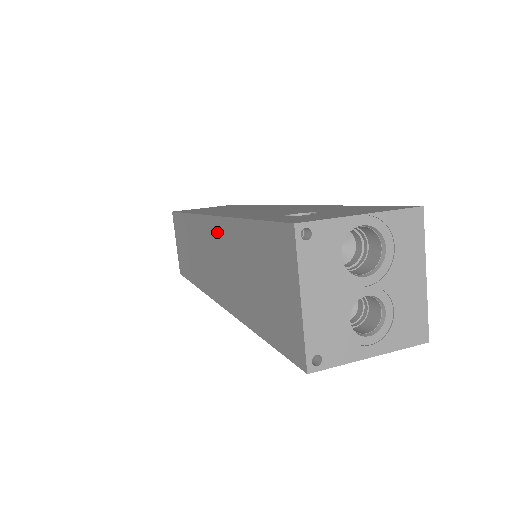
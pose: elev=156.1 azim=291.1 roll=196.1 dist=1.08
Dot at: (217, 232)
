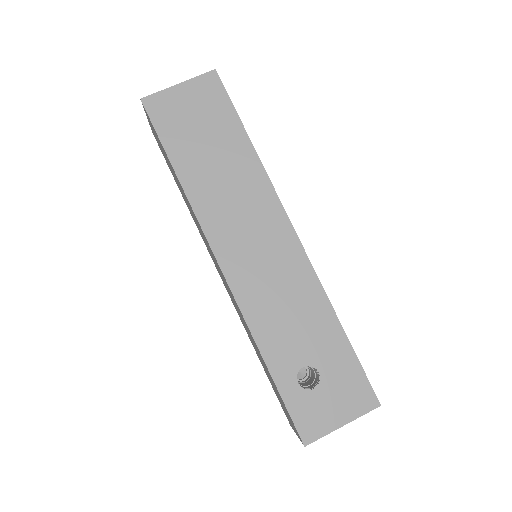
Dot at: (232, 296)
